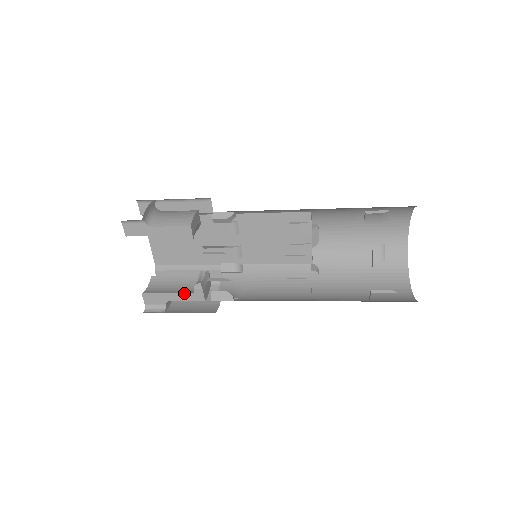
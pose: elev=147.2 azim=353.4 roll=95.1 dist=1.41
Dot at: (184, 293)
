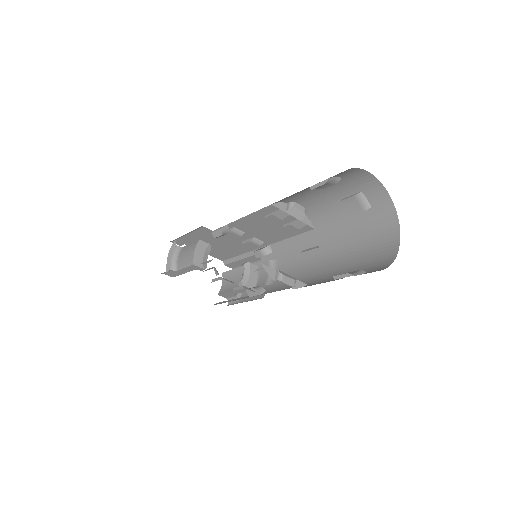
Dot at: occluded
